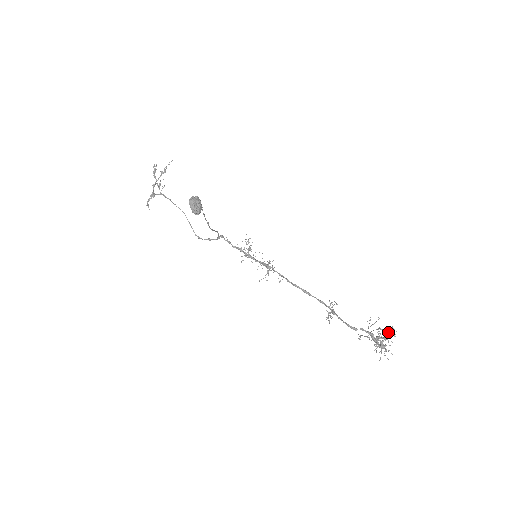
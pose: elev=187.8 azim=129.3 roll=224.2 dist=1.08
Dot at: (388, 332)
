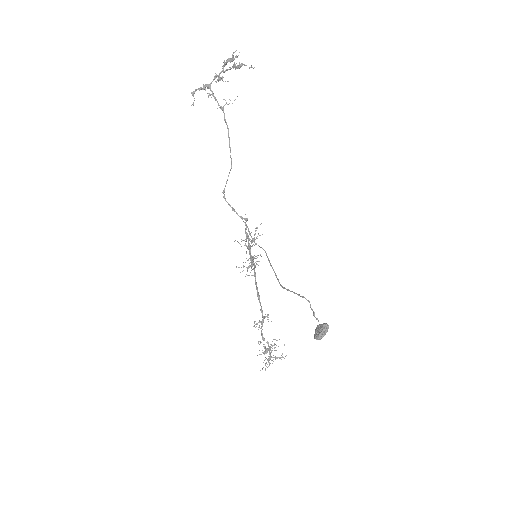
Dot at: occluded
